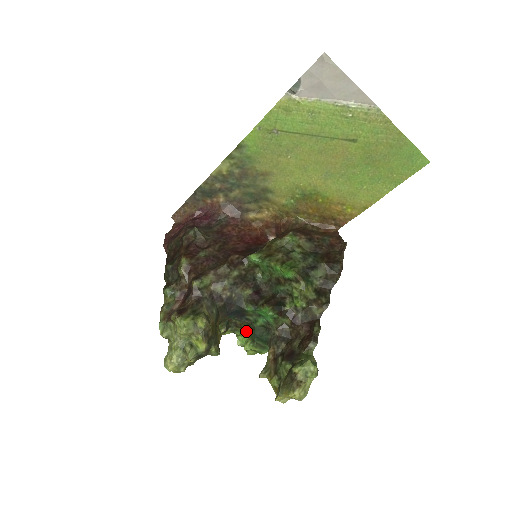
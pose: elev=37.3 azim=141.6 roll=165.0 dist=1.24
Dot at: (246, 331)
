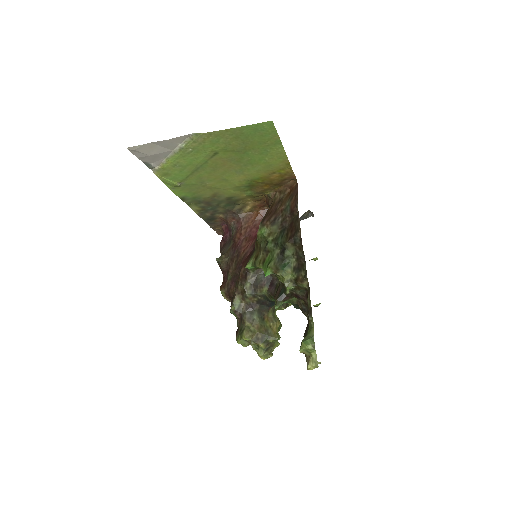
Dot at: occluded
